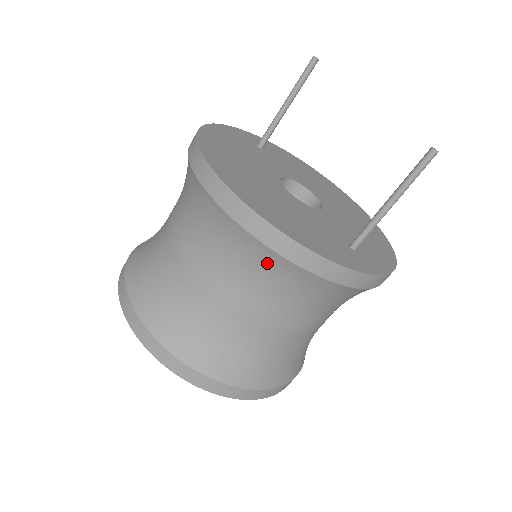
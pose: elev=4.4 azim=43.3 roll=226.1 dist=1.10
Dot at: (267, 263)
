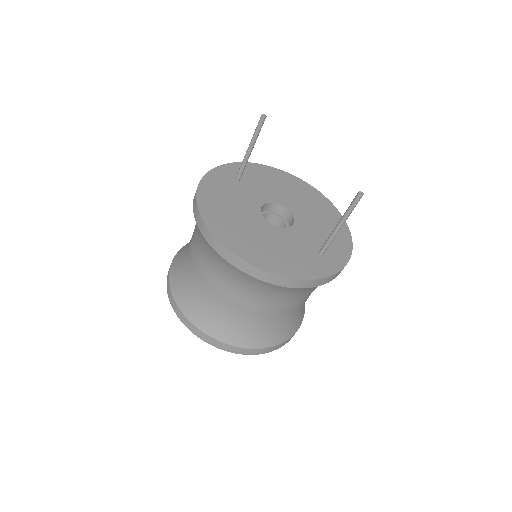
Dot at: (271, 288)
